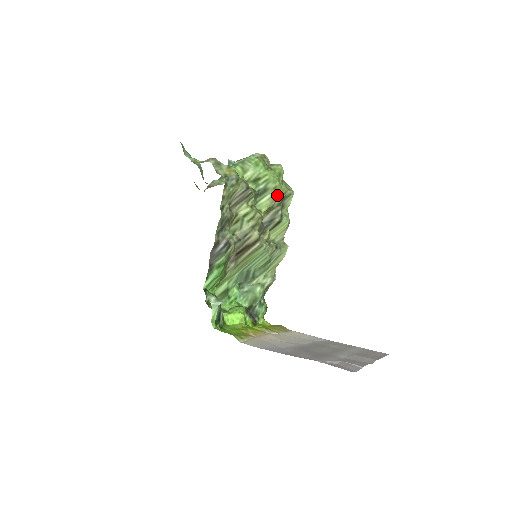
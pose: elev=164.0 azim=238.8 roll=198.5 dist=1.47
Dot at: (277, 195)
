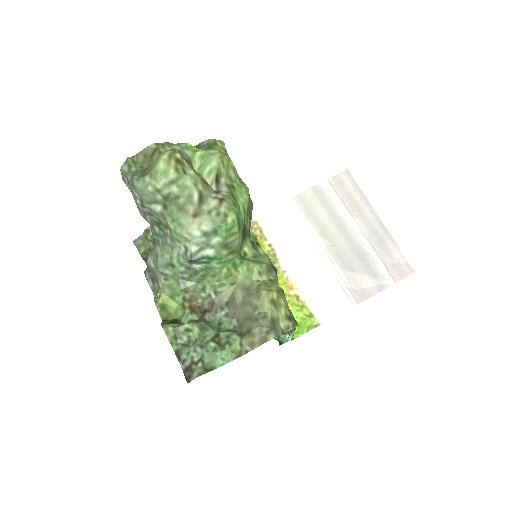
Dot at: occluded
